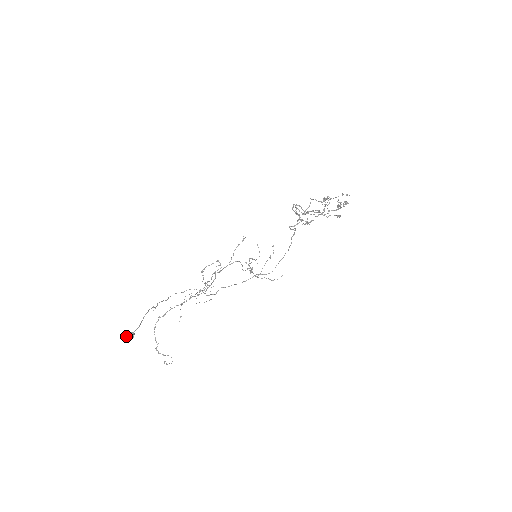
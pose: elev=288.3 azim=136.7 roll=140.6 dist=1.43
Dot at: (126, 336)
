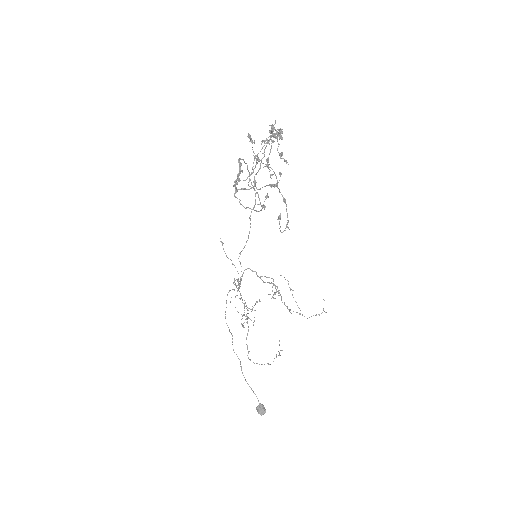
Dot at: (261, 414)
